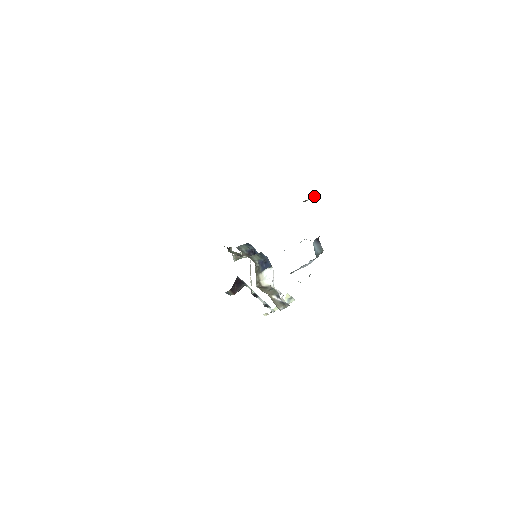
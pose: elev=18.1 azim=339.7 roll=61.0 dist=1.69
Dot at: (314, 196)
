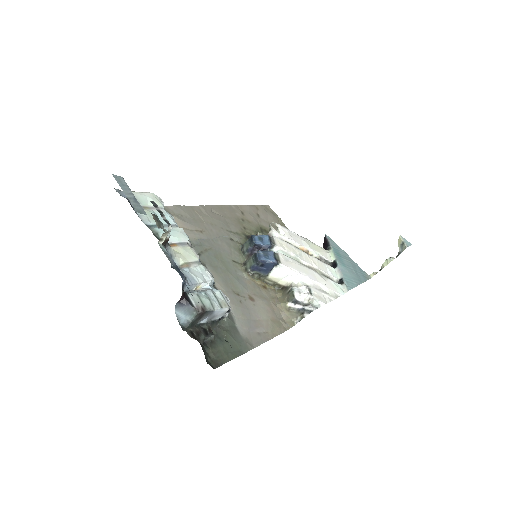
Dot at: (169, 232)
